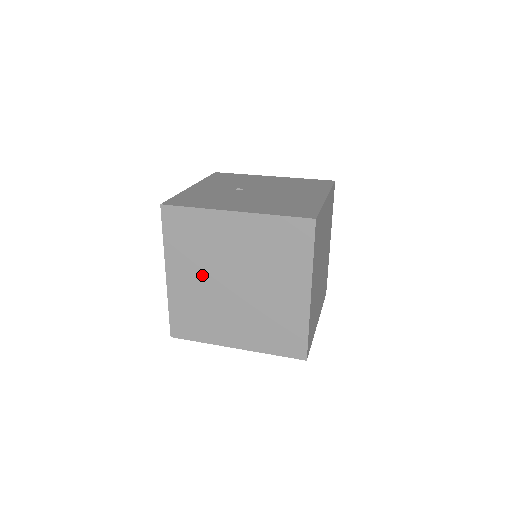
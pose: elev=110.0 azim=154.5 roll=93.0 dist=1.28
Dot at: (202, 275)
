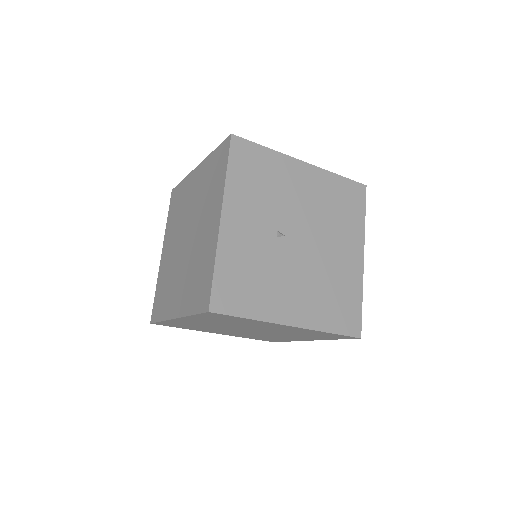
Dot at: (218, 325)
